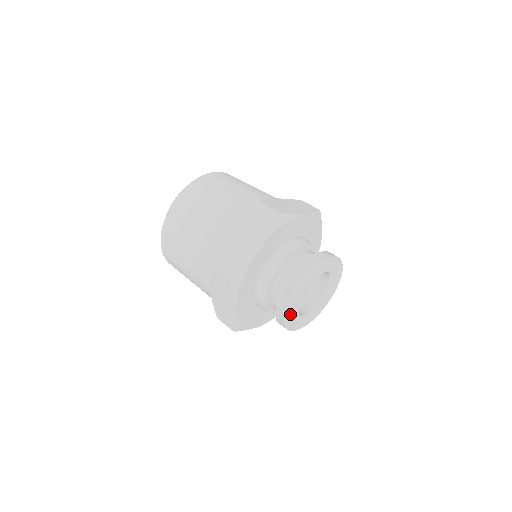
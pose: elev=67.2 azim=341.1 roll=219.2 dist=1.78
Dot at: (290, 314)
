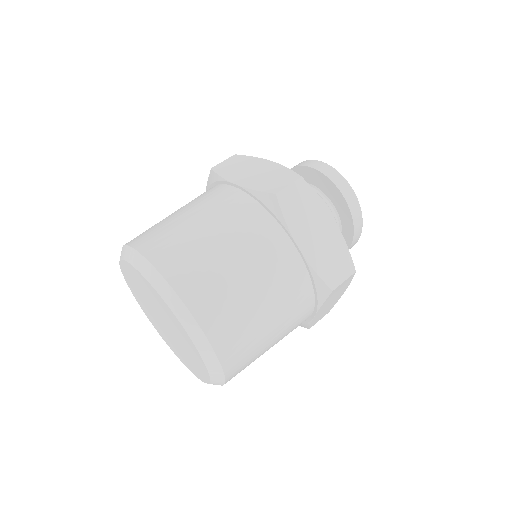
Dot at: occluded
